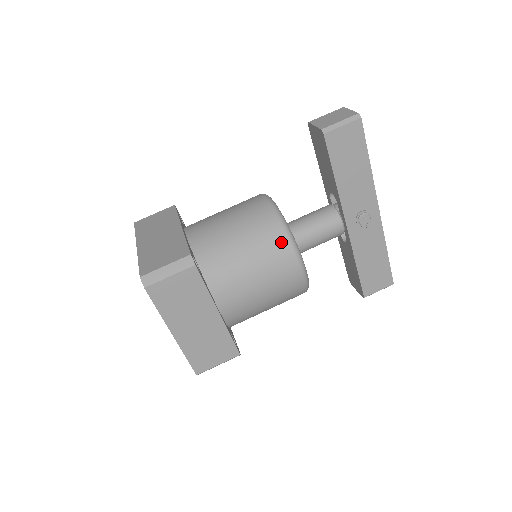
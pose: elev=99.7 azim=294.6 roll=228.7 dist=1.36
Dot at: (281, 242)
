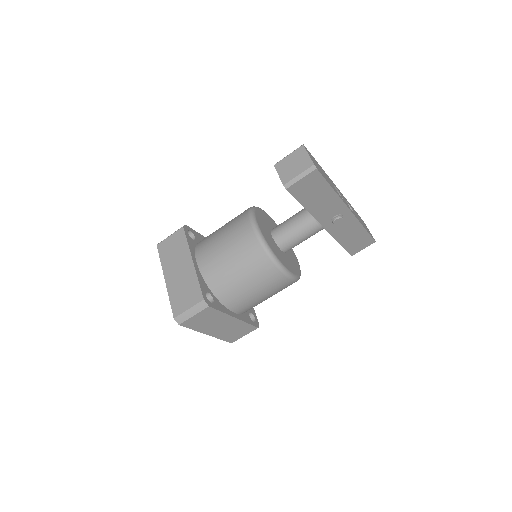
Dot at: (269, 268)
